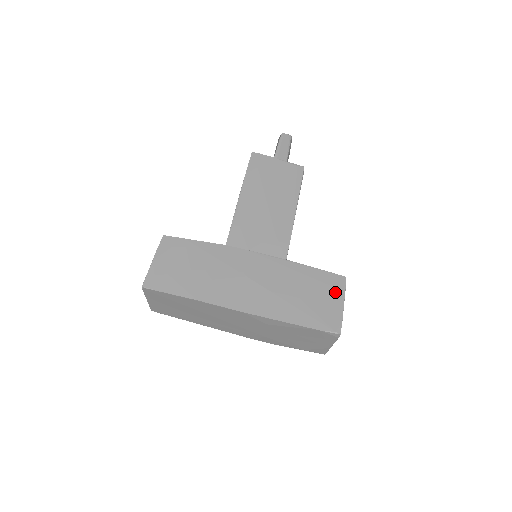
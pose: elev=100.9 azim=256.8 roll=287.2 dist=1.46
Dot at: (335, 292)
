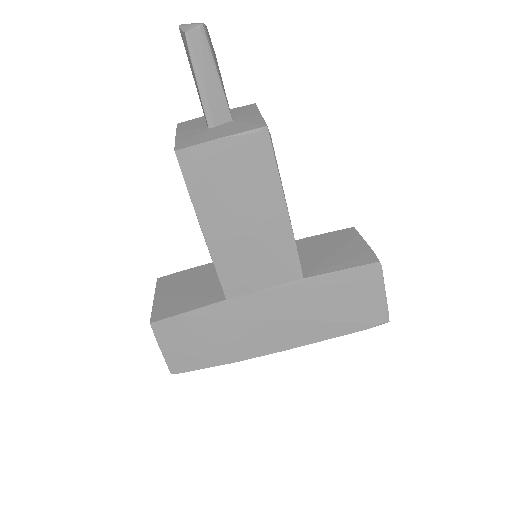
Dot at: (372, 286)
